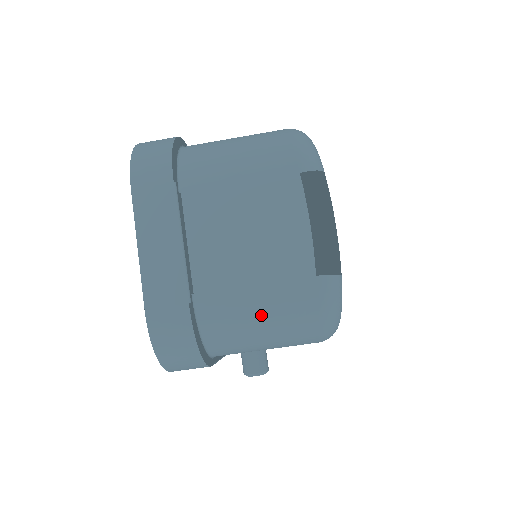
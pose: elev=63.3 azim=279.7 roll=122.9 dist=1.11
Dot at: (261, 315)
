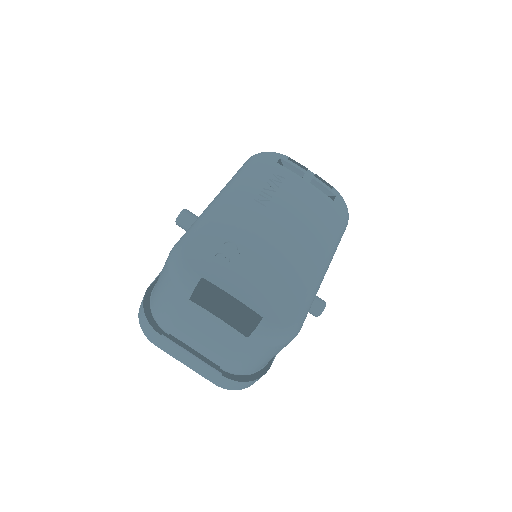
Dot at: (251, 360)
